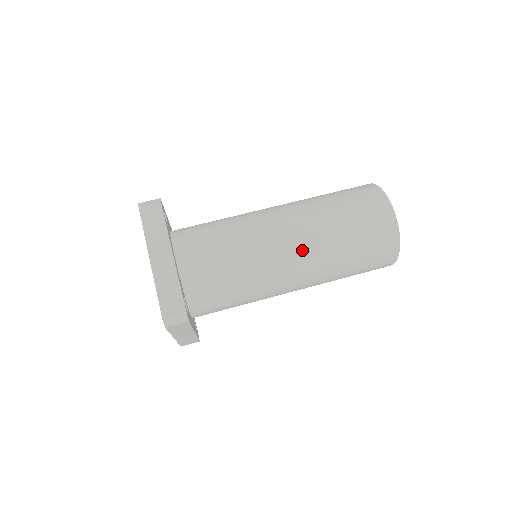
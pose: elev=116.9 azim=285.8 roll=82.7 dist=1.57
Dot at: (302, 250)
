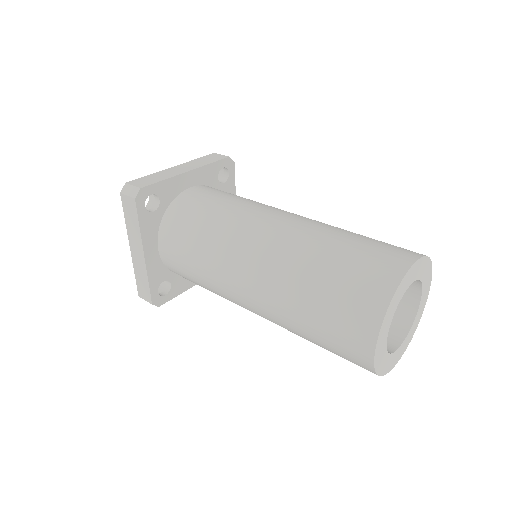
Dot at: (278, 235)
